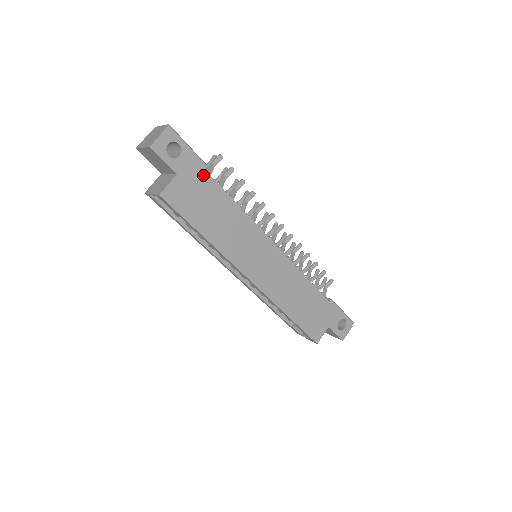
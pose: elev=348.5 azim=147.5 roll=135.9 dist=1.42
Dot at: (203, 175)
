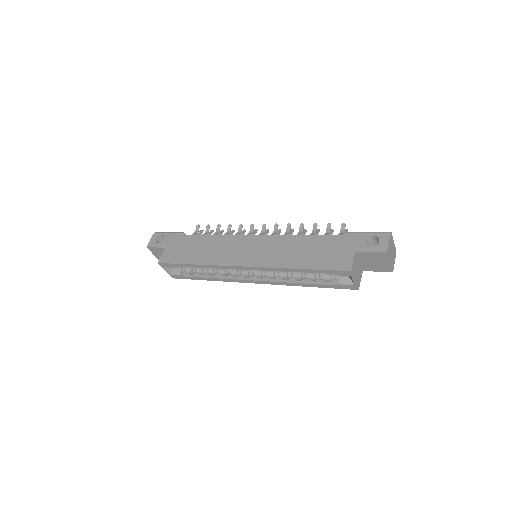
Dot at: (181, 237)
